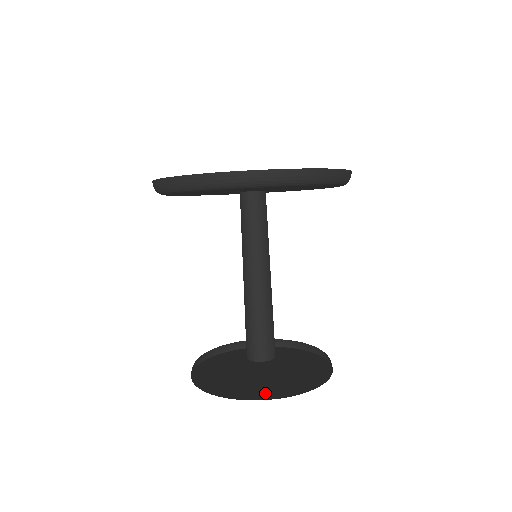
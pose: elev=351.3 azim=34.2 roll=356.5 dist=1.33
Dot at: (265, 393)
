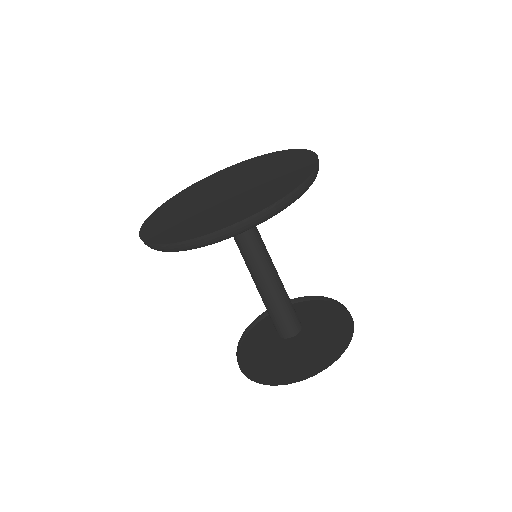
Dot at: (272, 375)
